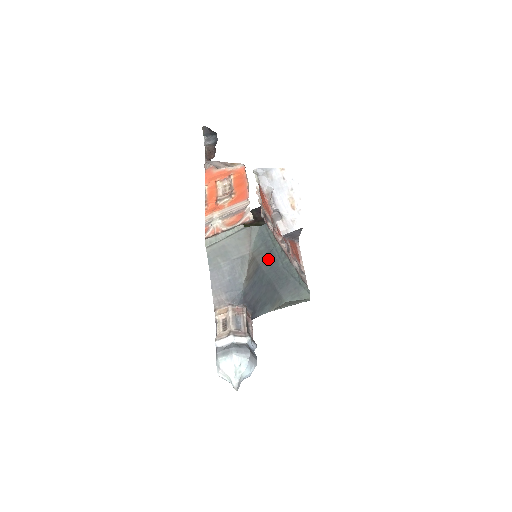
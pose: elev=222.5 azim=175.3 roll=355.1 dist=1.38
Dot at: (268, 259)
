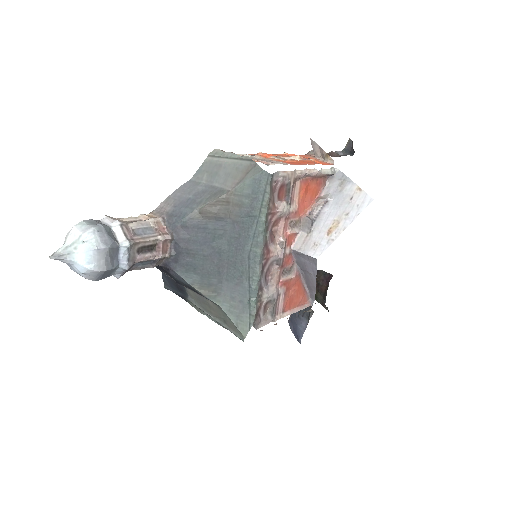
Dot at: (242, 223)
